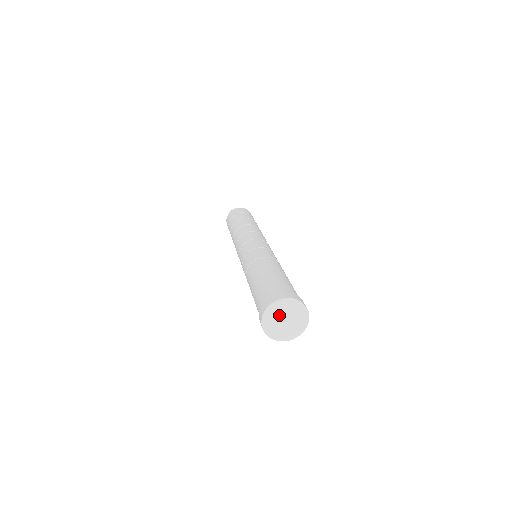
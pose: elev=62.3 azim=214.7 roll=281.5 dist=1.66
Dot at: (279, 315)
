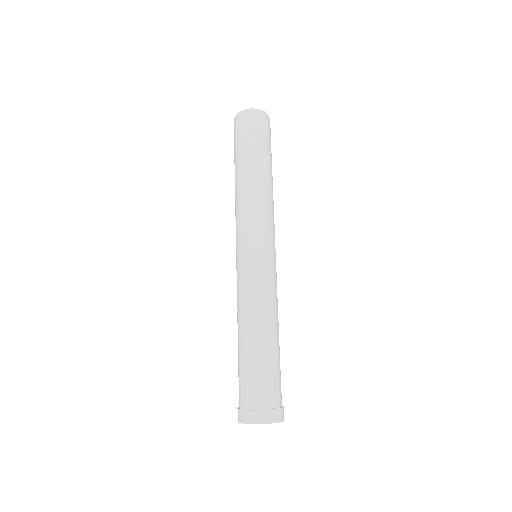
Dot at: occluded
